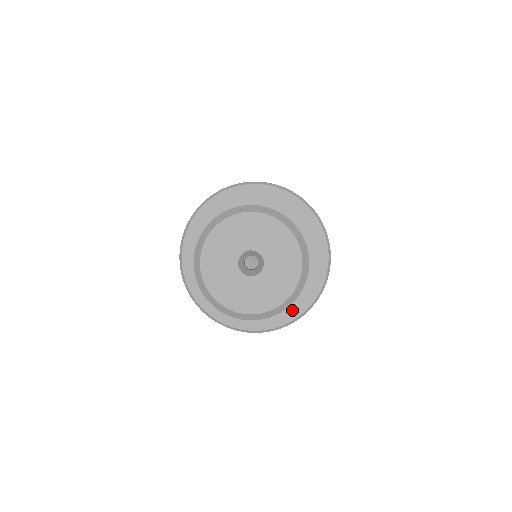
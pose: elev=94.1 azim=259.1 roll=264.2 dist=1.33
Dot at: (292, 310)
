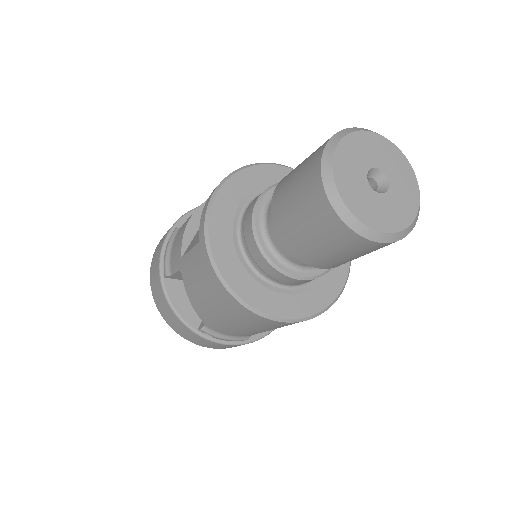
Dot at: (307, 306)
